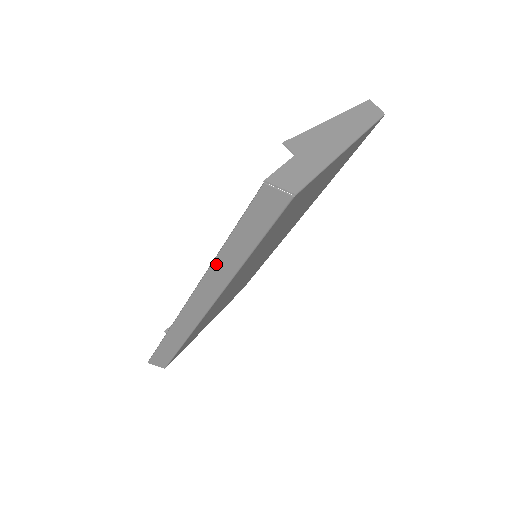
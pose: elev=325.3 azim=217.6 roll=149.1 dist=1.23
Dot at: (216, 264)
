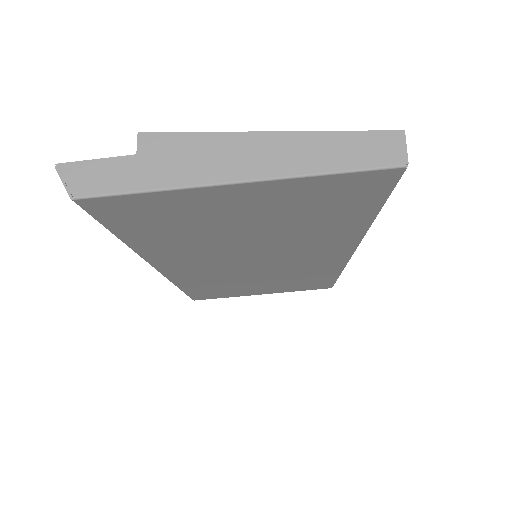
Dot at: occluded
